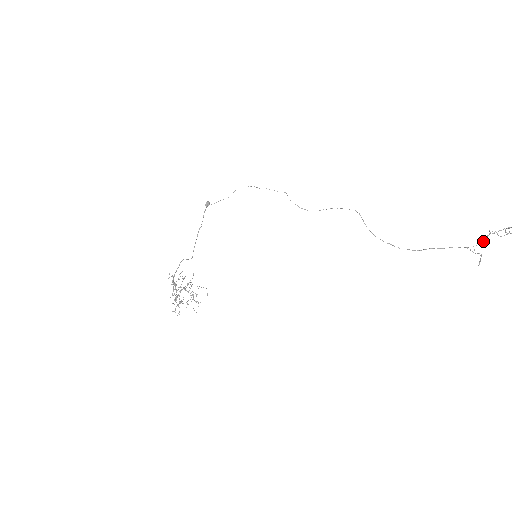
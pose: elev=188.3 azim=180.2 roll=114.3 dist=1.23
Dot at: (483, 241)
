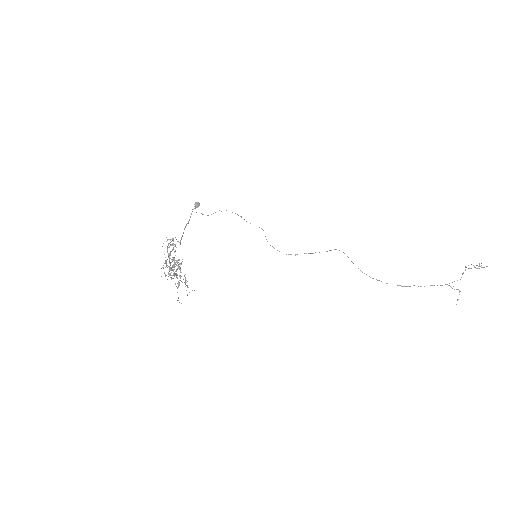
Dot at: occluded
